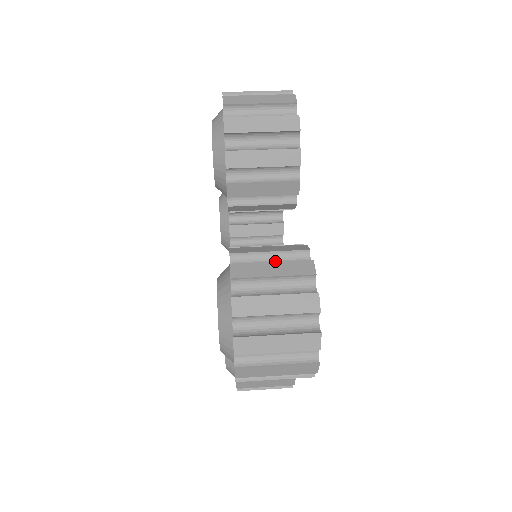
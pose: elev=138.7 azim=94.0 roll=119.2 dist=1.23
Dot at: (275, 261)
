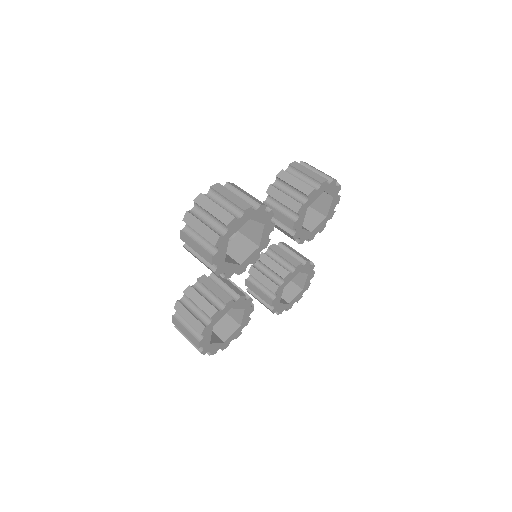
Dot at: (199, 309)
